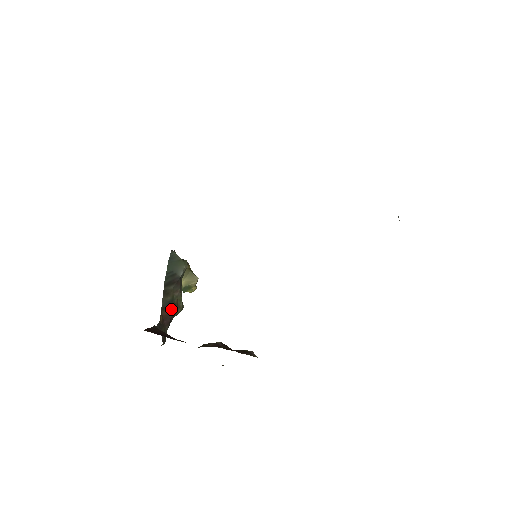
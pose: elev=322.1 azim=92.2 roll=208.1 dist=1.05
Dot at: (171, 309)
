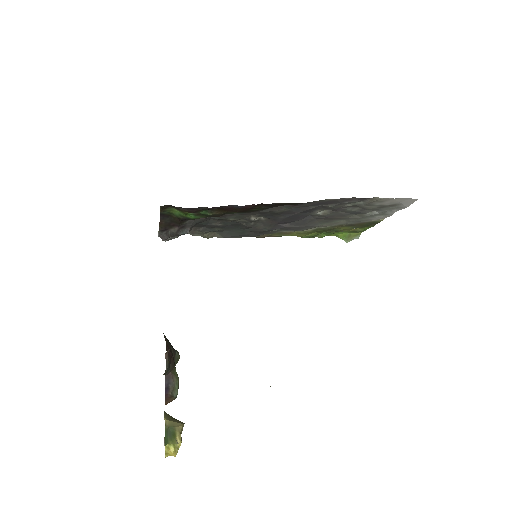
Dot at: (171, 352)
